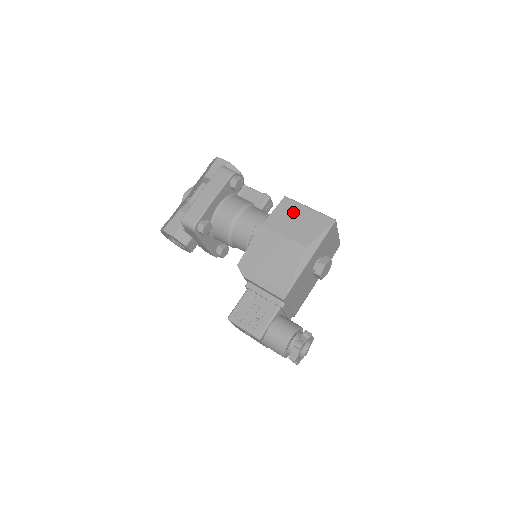
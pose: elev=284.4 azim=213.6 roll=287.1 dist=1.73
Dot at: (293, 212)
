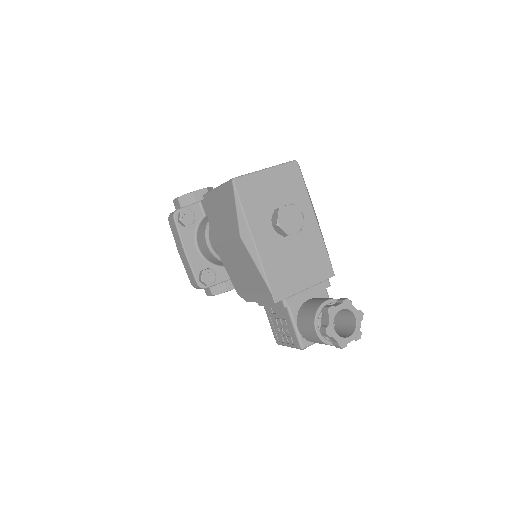
Dot at: (214, 207)
